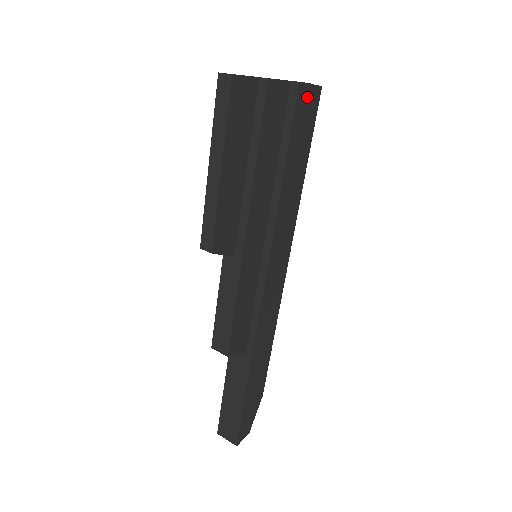
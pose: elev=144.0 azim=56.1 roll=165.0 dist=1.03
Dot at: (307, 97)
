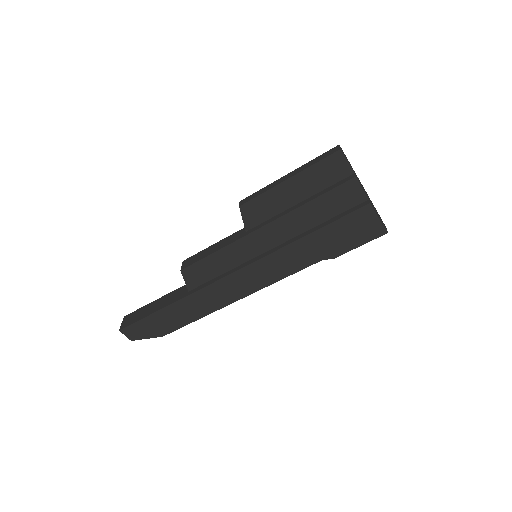
Dot at: (369, 218)
